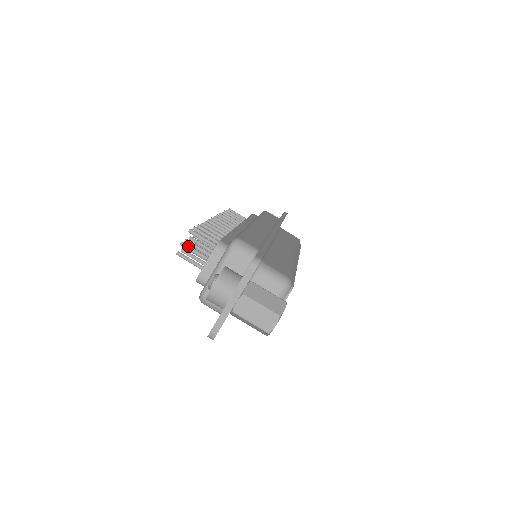
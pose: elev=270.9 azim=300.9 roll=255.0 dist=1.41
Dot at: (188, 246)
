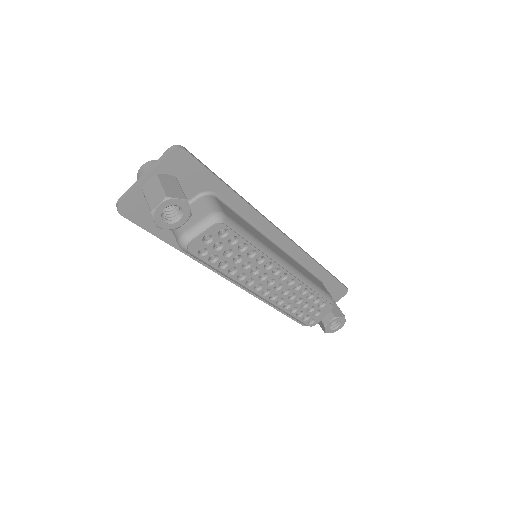
Dot at: occluded
